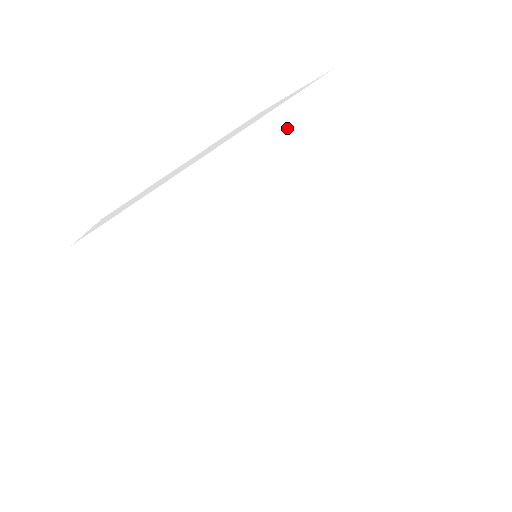
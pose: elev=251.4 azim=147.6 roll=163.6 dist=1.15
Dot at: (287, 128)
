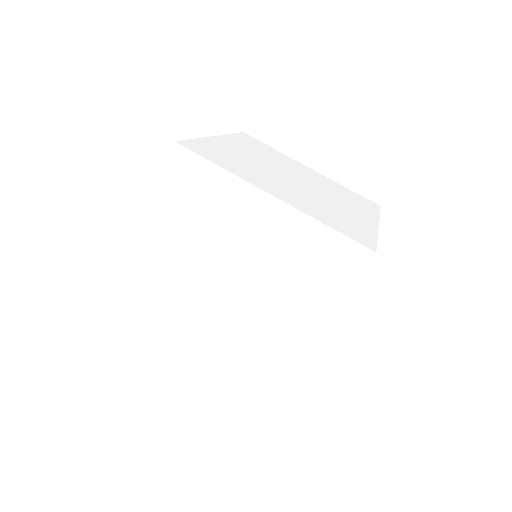
Dot at: (170, 196)
